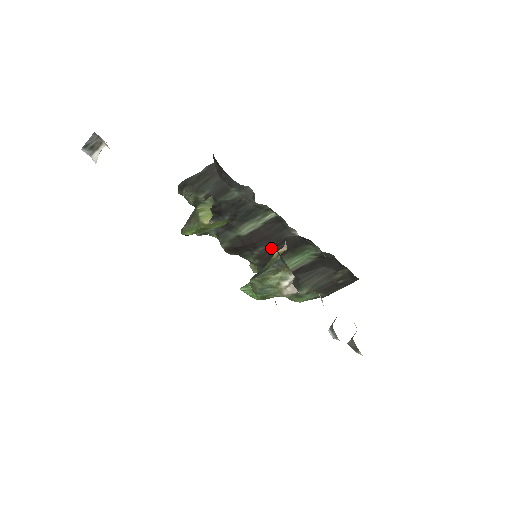
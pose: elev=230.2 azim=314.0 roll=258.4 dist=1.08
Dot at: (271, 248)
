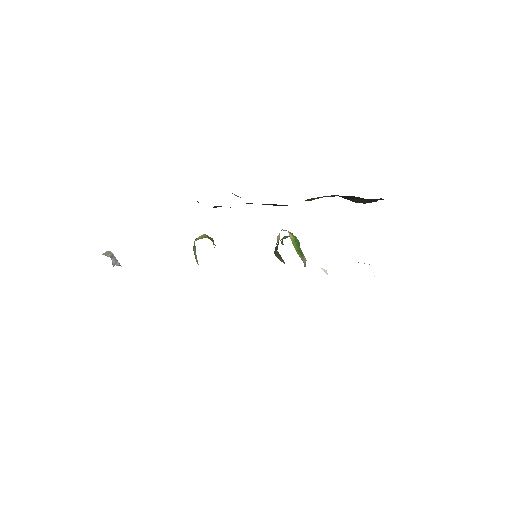
Dot at: occluded
